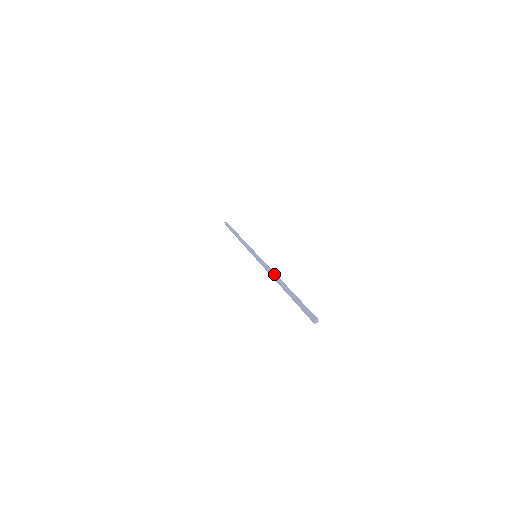
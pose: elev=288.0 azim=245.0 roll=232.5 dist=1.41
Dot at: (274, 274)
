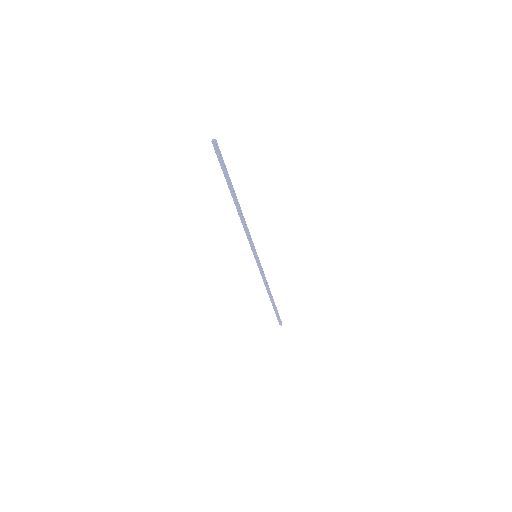
Dot at: (243, 217)
